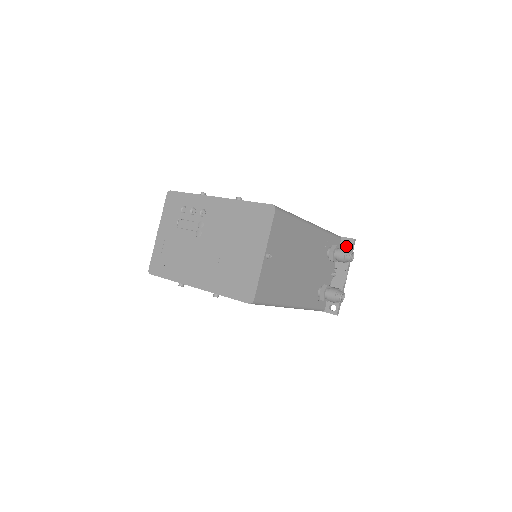
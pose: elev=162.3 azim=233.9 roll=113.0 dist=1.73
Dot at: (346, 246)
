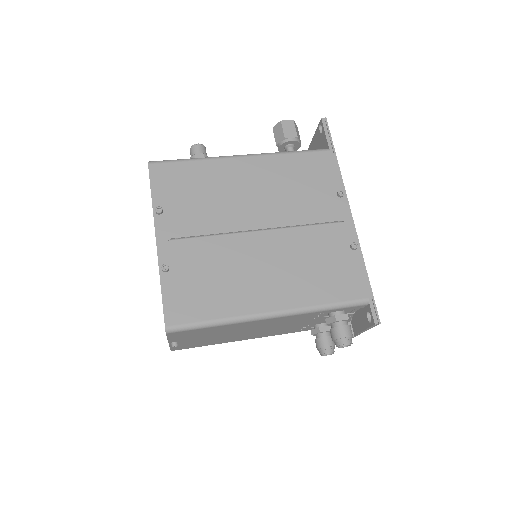
Dot at: (367, 317)
